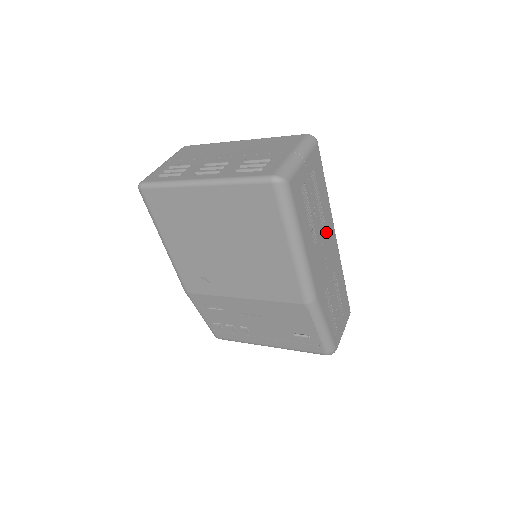
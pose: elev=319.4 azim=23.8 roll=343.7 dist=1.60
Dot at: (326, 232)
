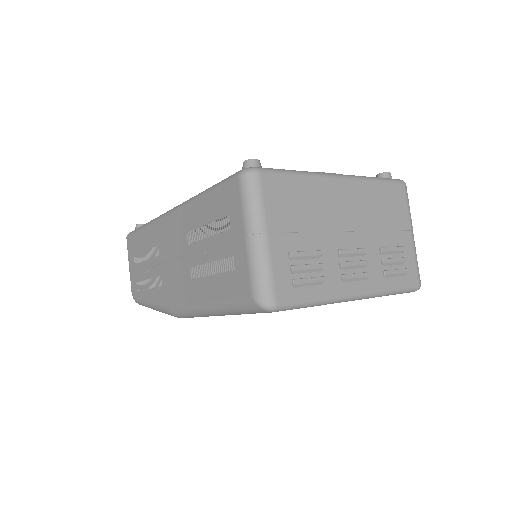
Dot at: occluded
